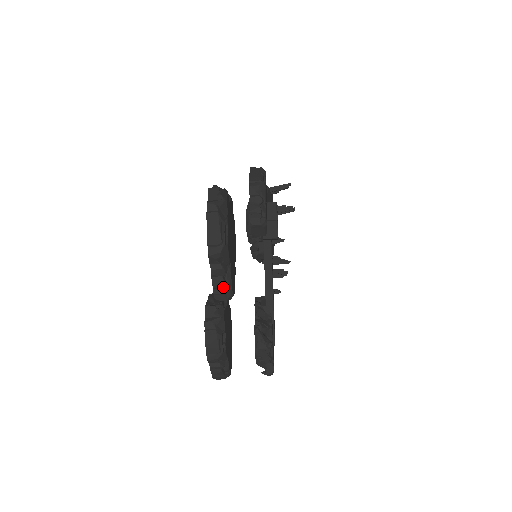
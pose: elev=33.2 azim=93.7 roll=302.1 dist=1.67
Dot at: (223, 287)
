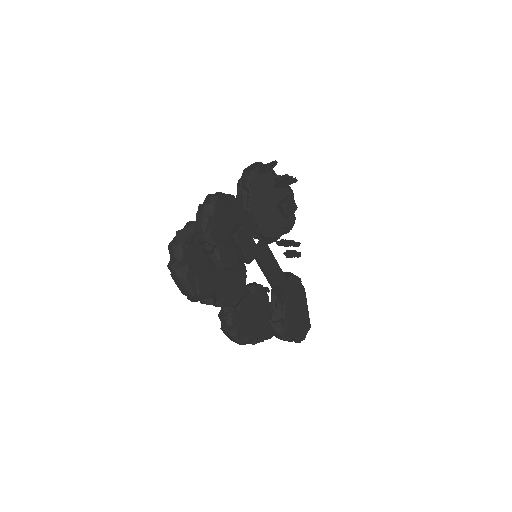
Dot at: occluded
